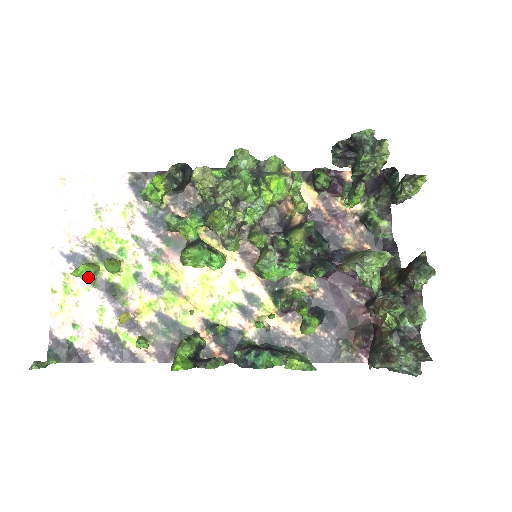
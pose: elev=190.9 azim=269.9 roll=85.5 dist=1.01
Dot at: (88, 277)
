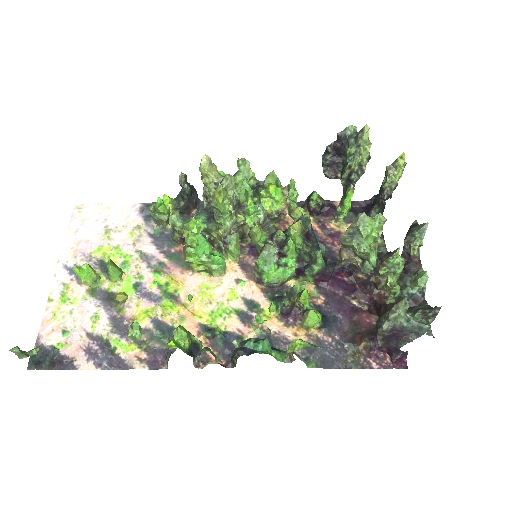
Dot at: (88, 282)
